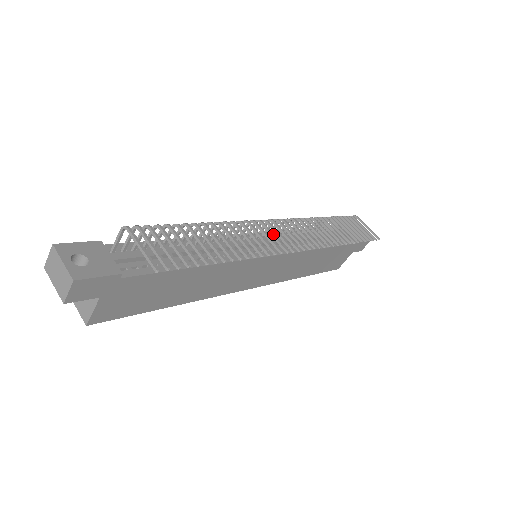
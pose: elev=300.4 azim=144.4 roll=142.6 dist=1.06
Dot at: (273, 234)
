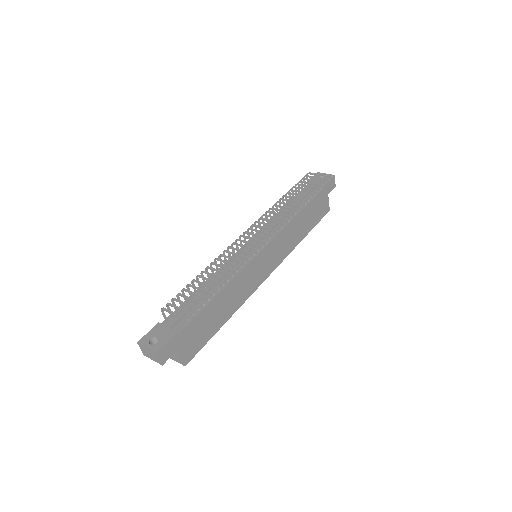
Dot at: (248, 242)
